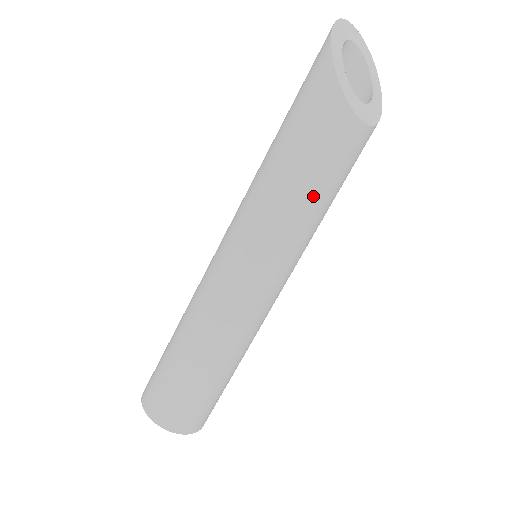
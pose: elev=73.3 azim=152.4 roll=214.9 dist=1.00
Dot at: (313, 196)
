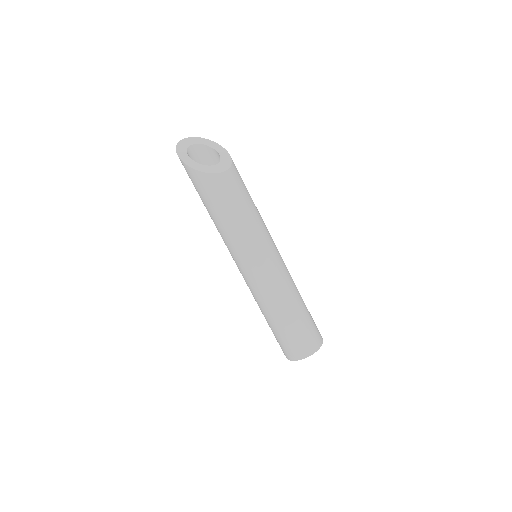
Dot at: (242, 215)
